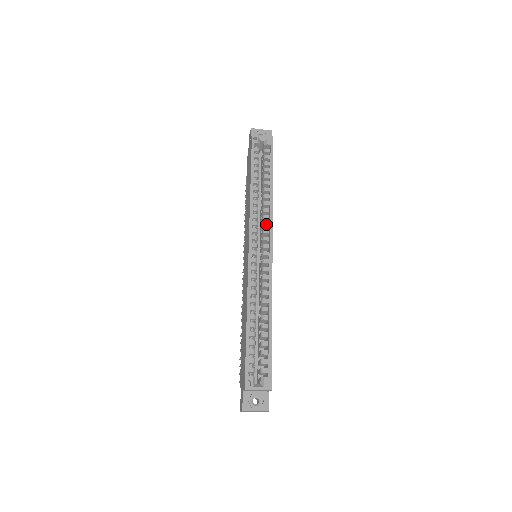
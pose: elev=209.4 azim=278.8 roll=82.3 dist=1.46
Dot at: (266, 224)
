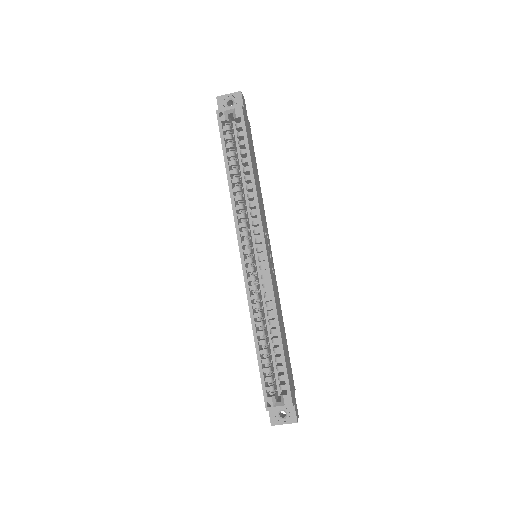
Dot at: (255, 223)
